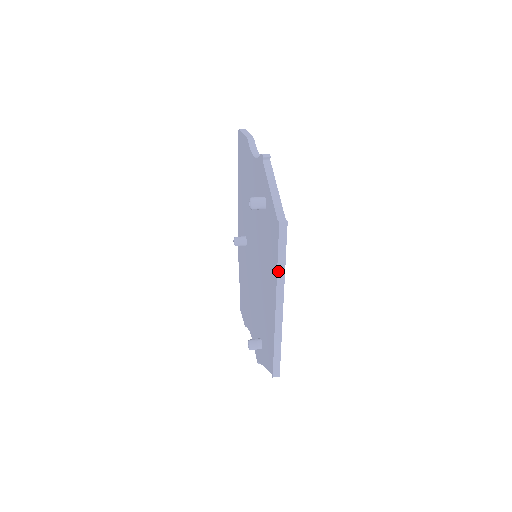
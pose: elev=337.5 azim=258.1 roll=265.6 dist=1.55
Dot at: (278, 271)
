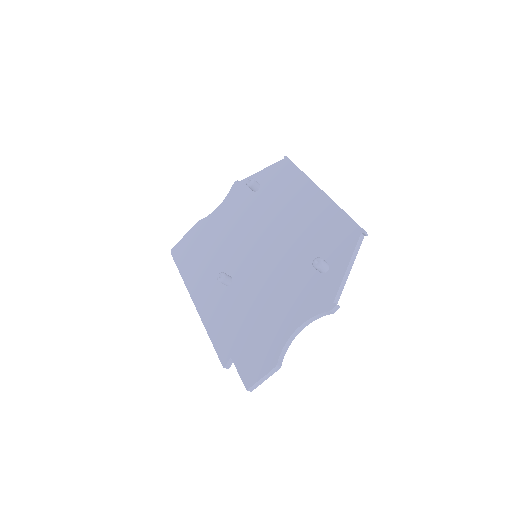
Dot at: (304, 174)
